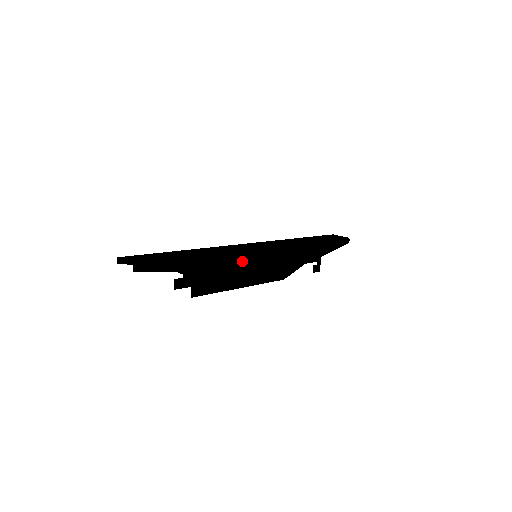
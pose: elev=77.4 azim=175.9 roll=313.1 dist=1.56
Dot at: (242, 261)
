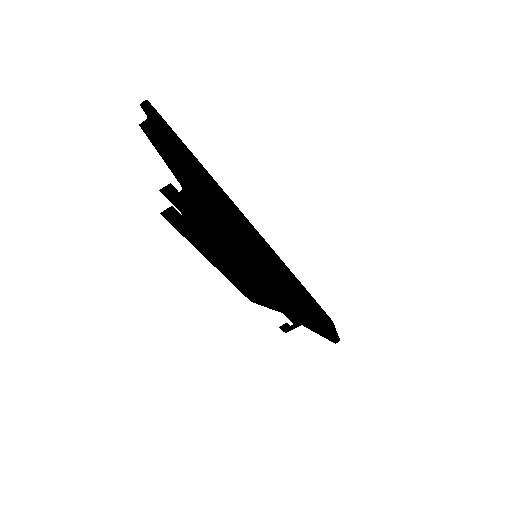
Dot at: (239, 244)
